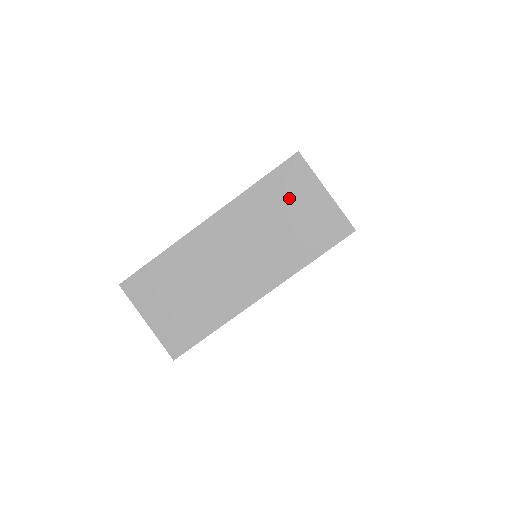
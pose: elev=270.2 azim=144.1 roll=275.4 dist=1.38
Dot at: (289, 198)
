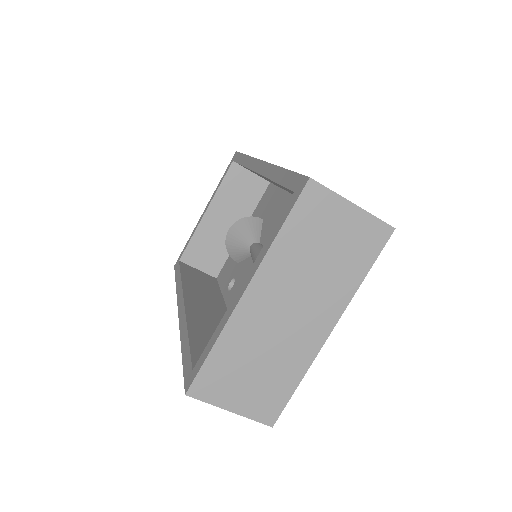
Dot at: (319, 229)
